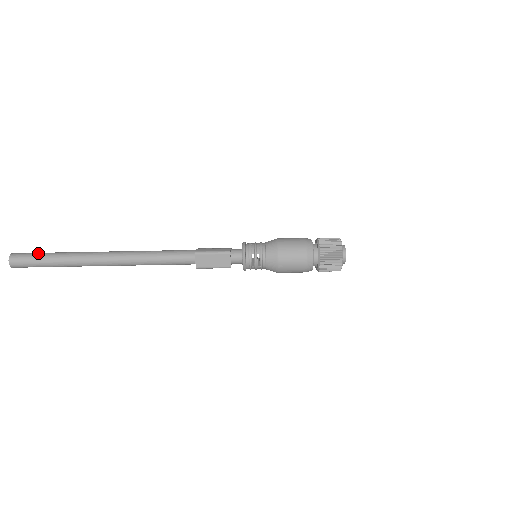
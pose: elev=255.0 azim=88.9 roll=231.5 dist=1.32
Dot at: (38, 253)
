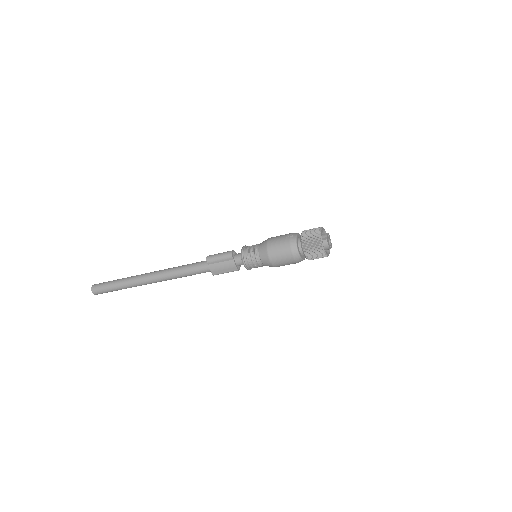
Dot at: (108, 291)
